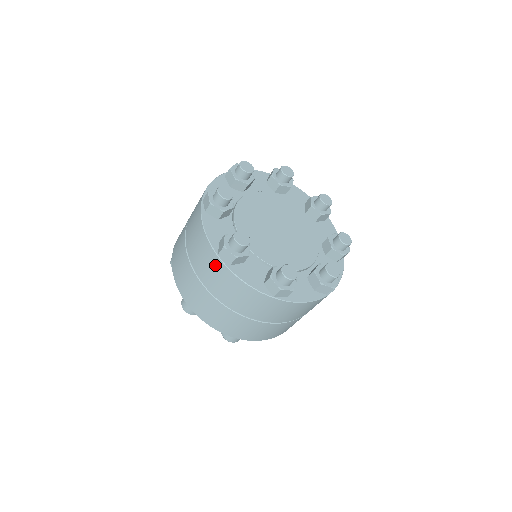
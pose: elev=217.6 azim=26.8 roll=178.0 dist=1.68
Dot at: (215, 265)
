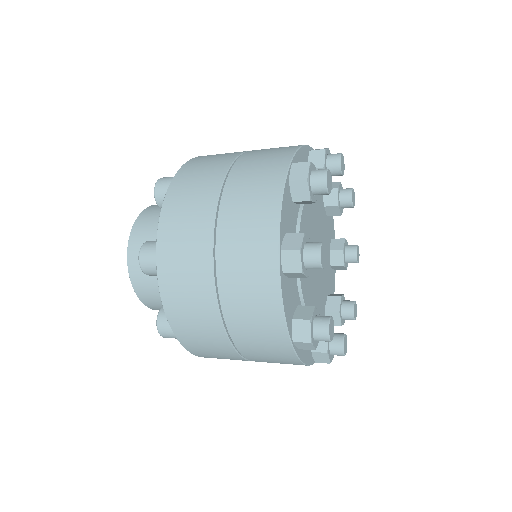
Dot at: occluded
